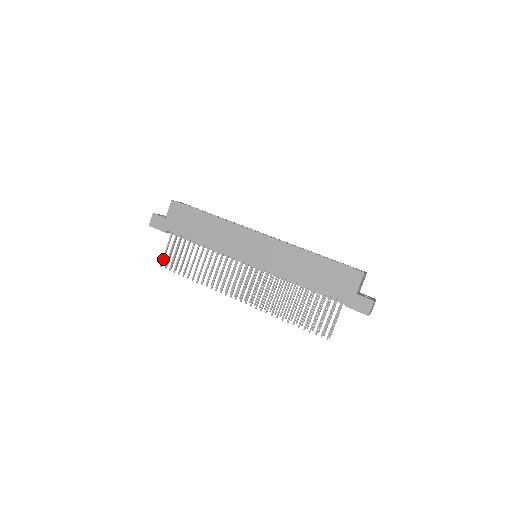
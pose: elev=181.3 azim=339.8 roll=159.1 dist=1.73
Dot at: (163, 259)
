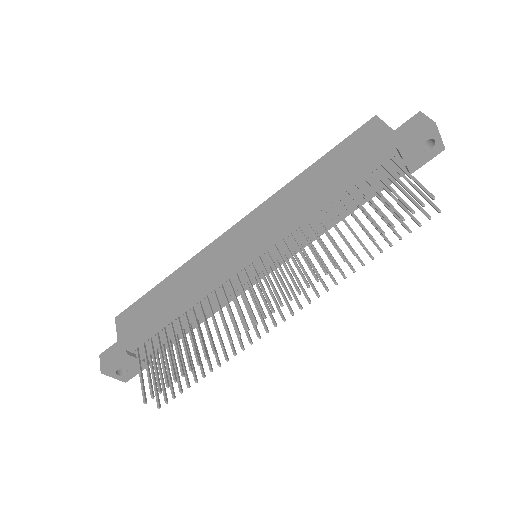
Dot at: (142, 390)
